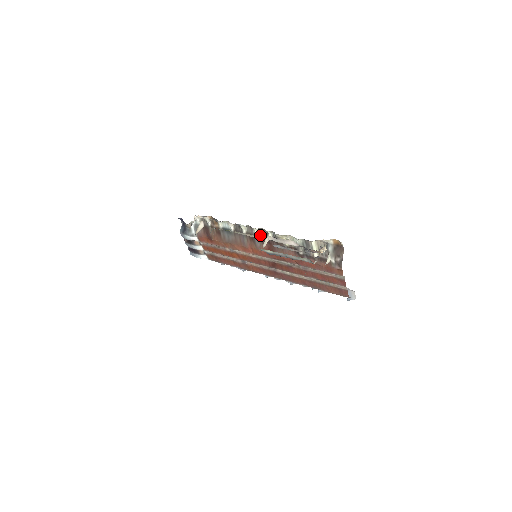
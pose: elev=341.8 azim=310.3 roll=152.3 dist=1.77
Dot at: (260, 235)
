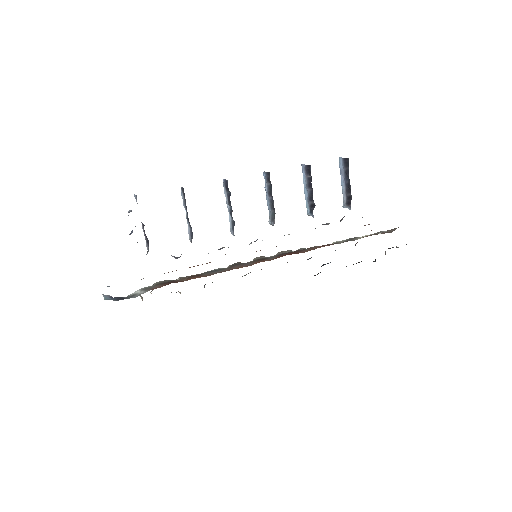
Dot at: (278, 255)
